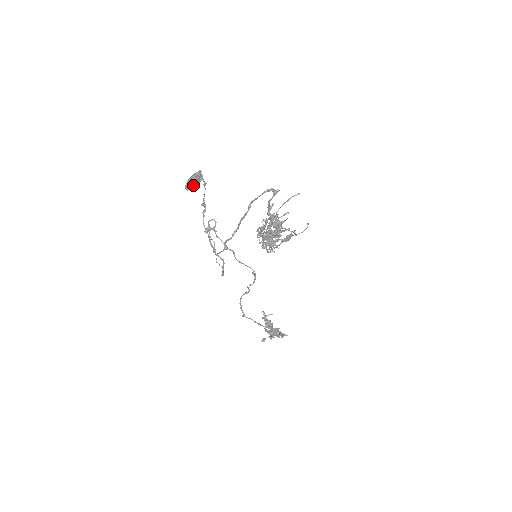
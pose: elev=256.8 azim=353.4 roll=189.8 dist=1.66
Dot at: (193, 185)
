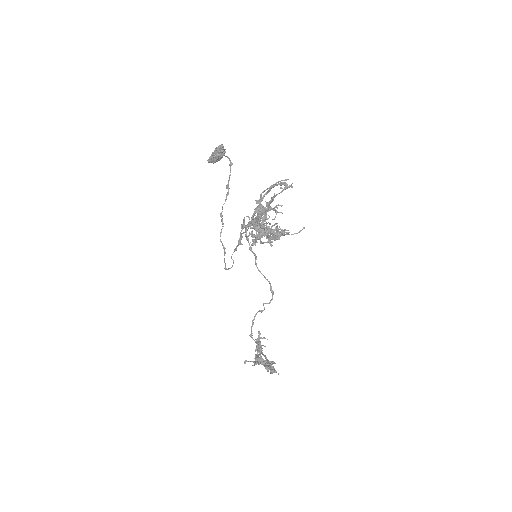
Dot at: (213, 157)
